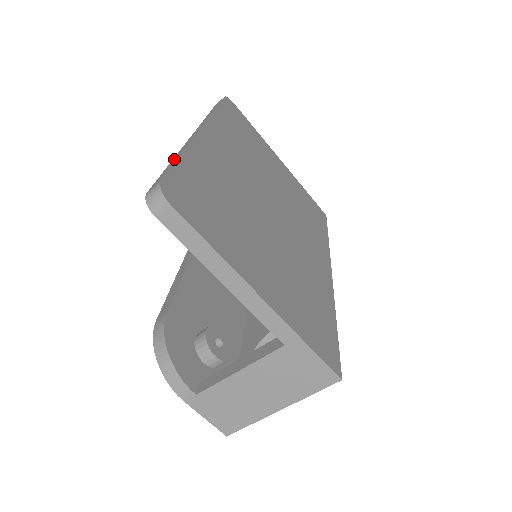
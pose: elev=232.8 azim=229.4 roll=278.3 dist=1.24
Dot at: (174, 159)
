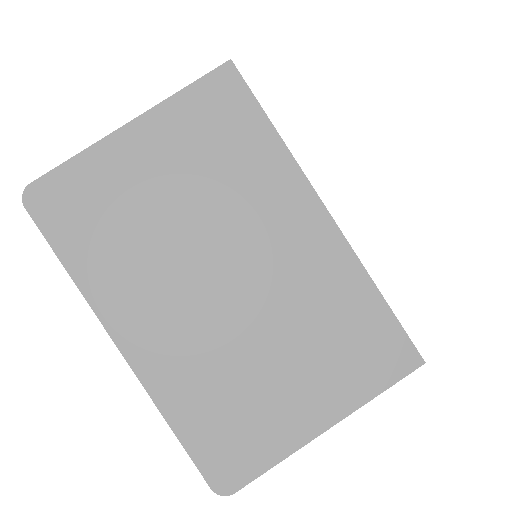
Dot at: occluded
